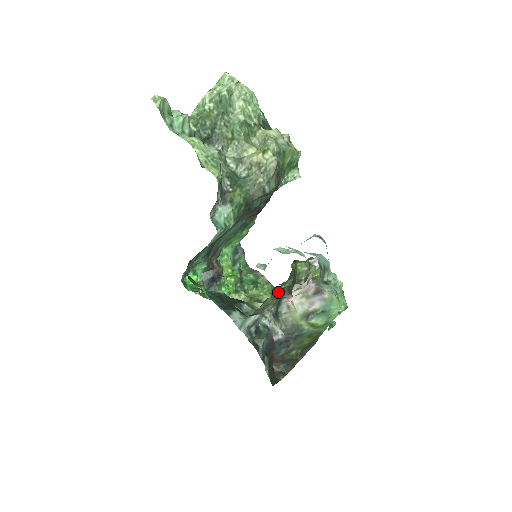
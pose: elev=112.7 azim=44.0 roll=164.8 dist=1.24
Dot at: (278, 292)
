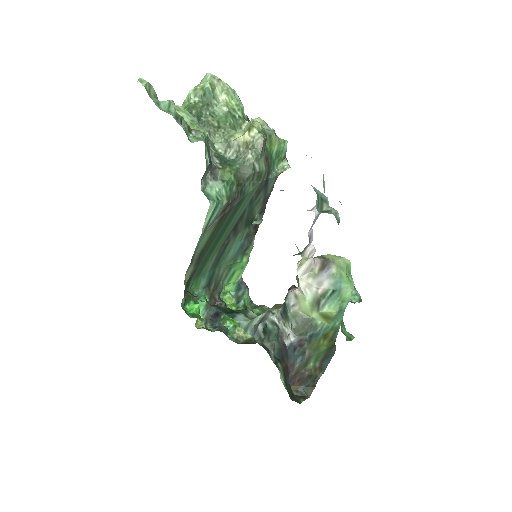
Dot at: occluded
